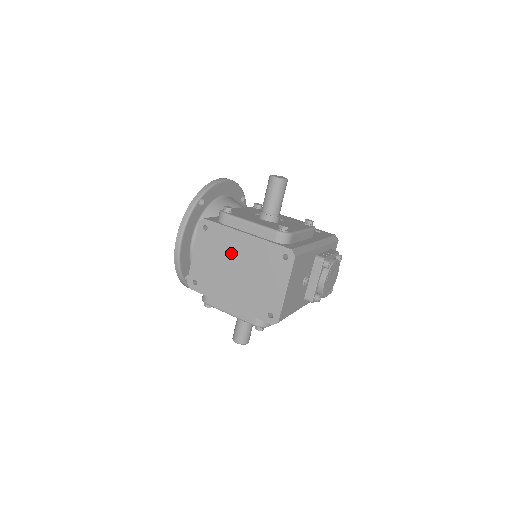
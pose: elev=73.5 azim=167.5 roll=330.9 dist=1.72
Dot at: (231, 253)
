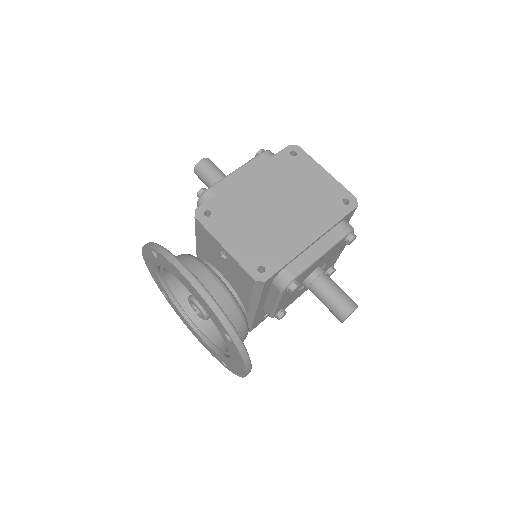
Dot at: (255, 202)
